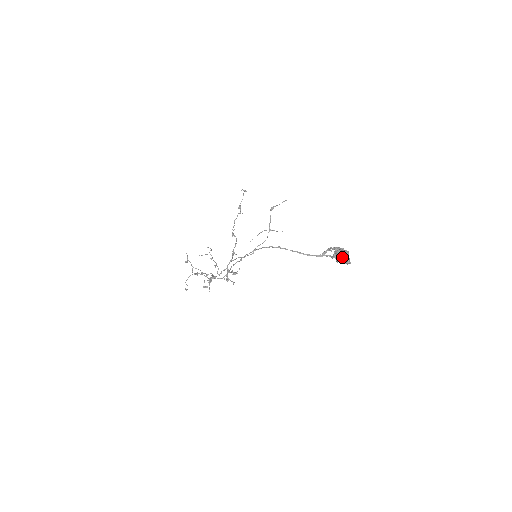
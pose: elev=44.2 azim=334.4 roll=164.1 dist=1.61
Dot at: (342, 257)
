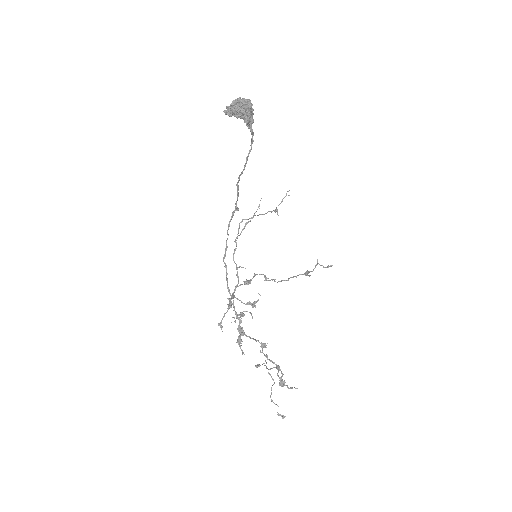
Dot at: (231, 105)
